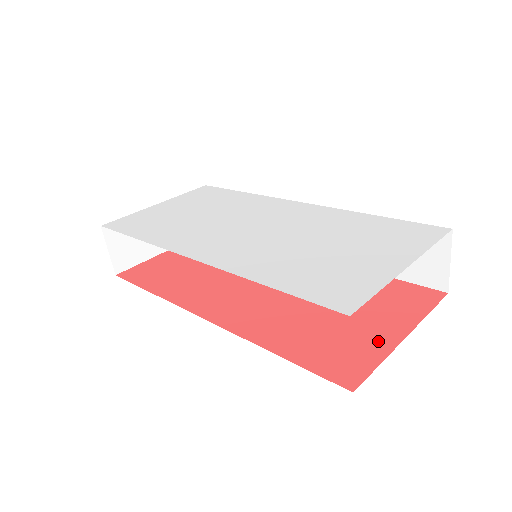
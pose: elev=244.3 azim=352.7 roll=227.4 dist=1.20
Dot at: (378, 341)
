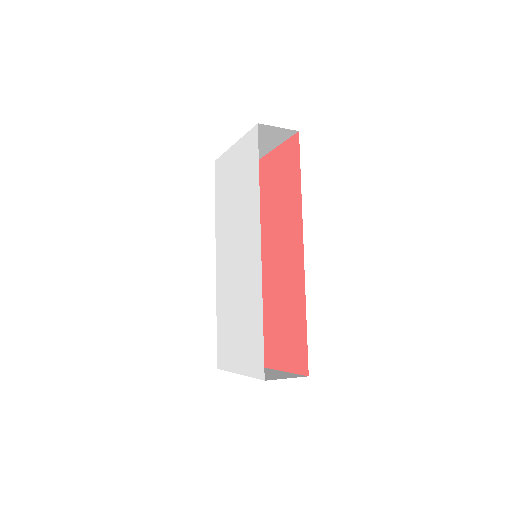
Dot at: (272, 359)
